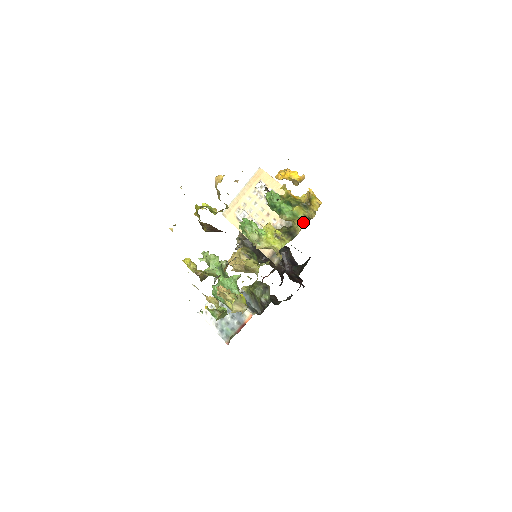
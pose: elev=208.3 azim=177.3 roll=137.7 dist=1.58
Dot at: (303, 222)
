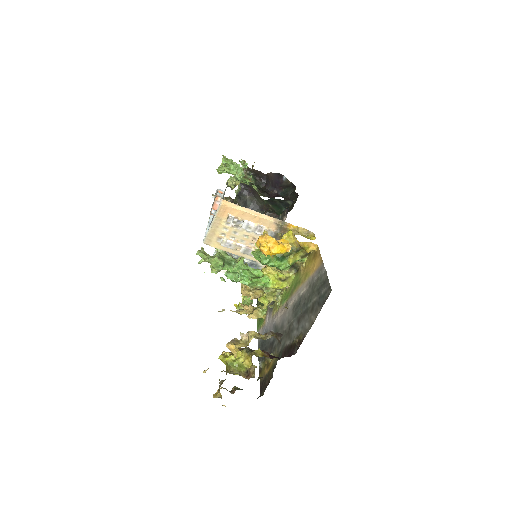
Dot at: (302, 261)
